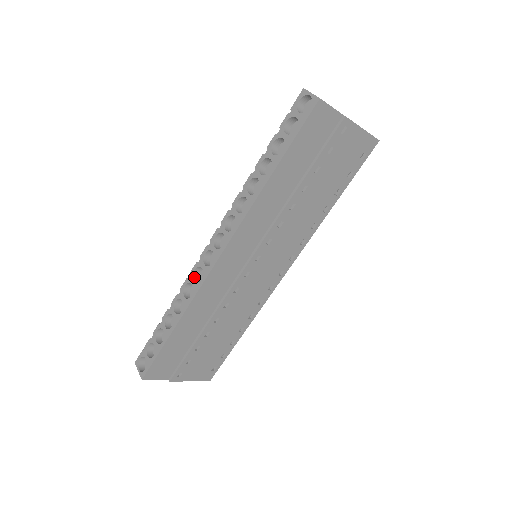
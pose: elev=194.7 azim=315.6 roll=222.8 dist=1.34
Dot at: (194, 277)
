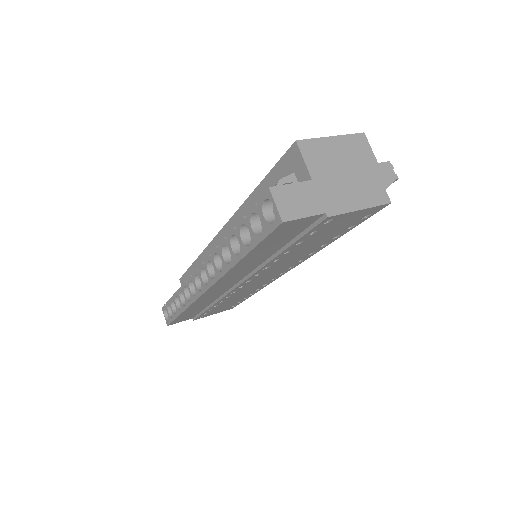
Dot at: (190, 286)
